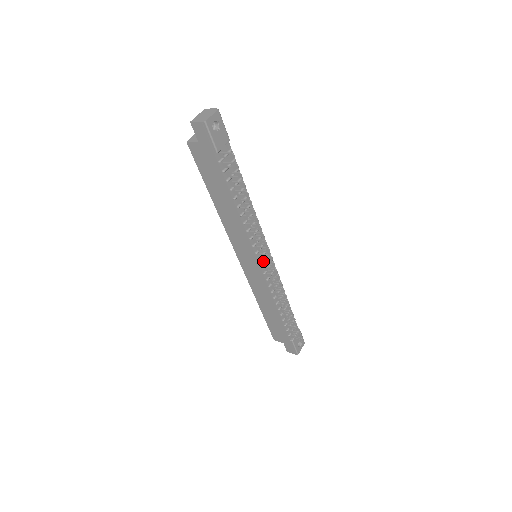
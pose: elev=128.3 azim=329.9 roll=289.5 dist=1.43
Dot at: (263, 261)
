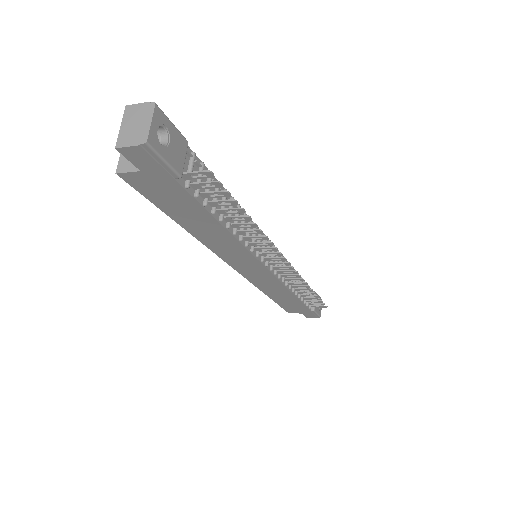
Dot at: (271, 263)
